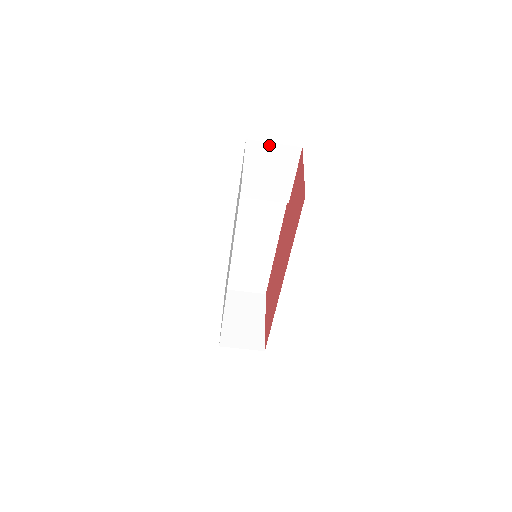
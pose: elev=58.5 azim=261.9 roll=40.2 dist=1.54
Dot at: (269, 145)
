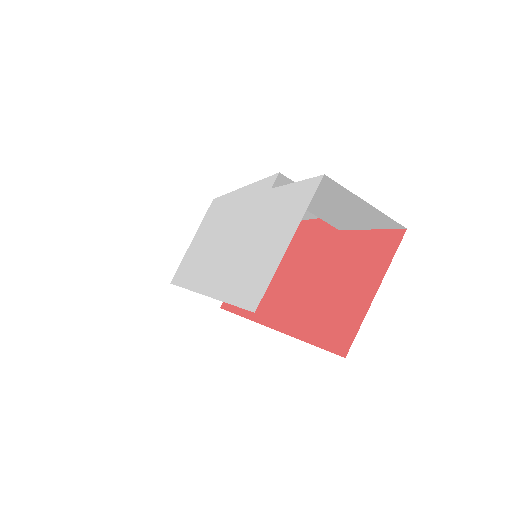
Dot at: (358, 198)
